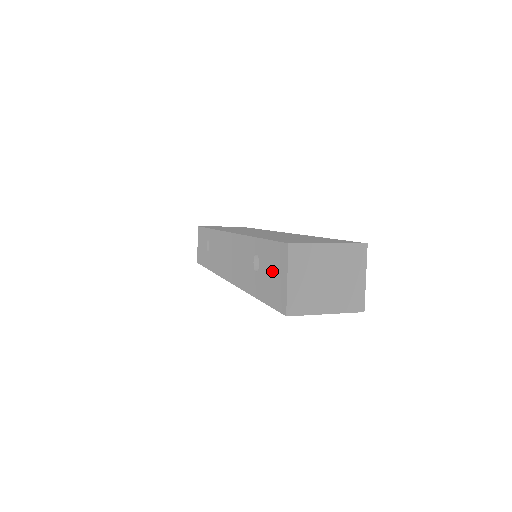
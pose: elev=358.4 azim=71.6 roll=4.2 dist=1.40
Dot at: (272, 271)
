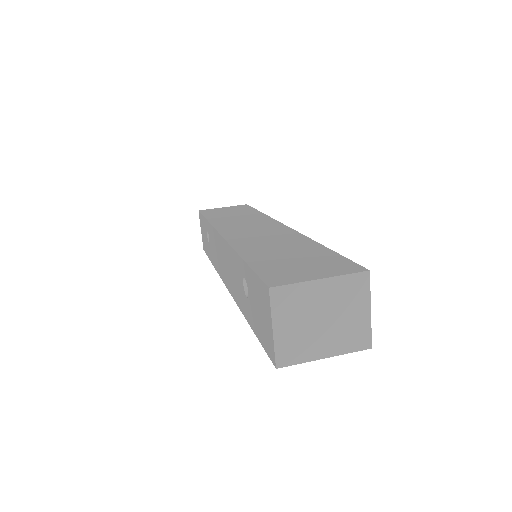
Dot at: (259, 308)
